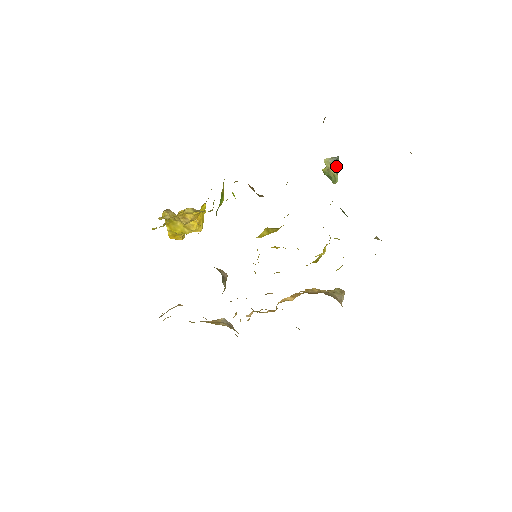
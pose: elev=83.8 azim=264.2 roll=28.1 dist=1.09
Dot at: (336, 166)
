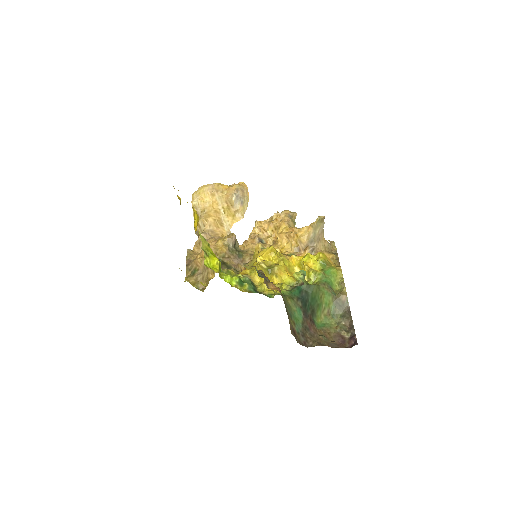
Dot at: (303, 282)
